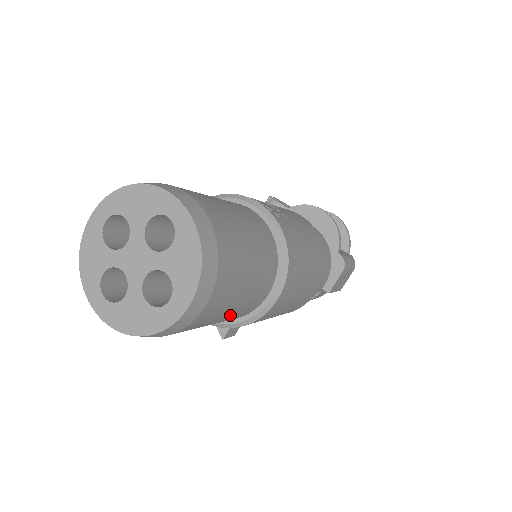
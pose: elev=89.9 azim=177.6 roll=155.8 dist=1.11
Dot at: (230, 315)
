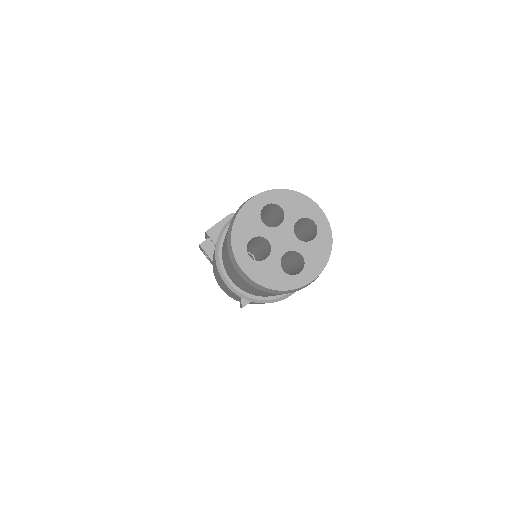
Dot at: occluded
